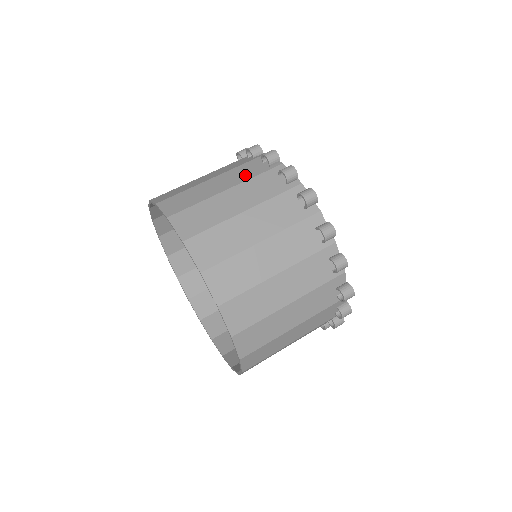
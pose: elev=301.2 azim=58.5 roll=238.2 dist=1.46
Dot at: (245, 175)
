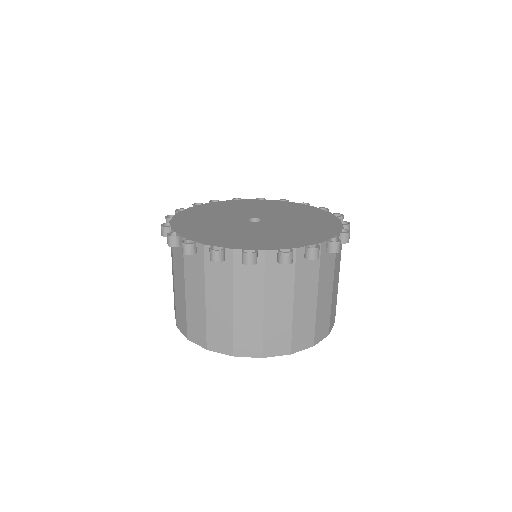
Dot at: (286, 284)
